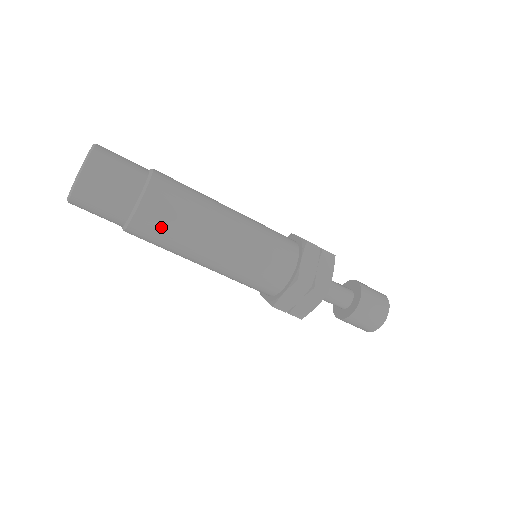
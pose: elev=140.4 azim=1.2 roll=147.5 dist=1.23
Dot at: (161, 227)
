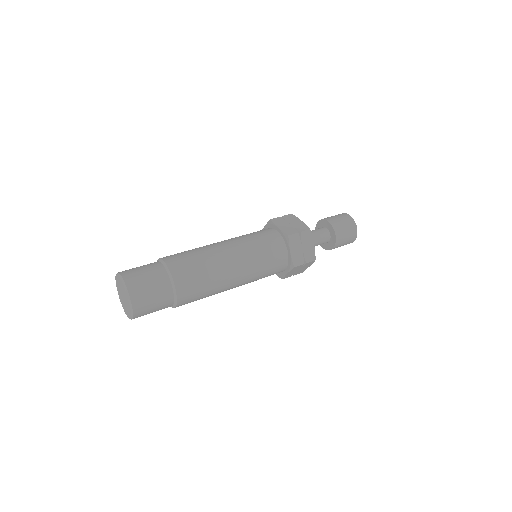
Dot at: (196, 298)
